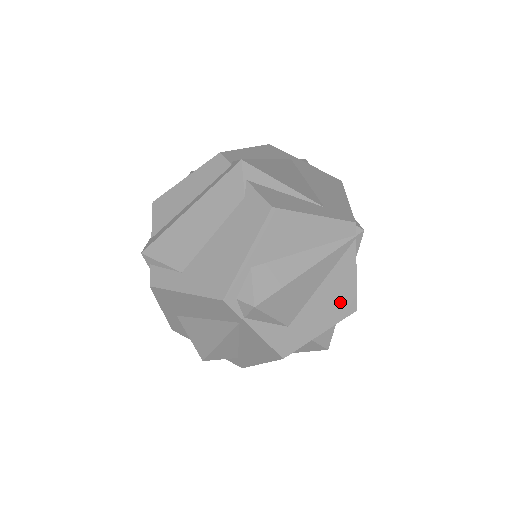
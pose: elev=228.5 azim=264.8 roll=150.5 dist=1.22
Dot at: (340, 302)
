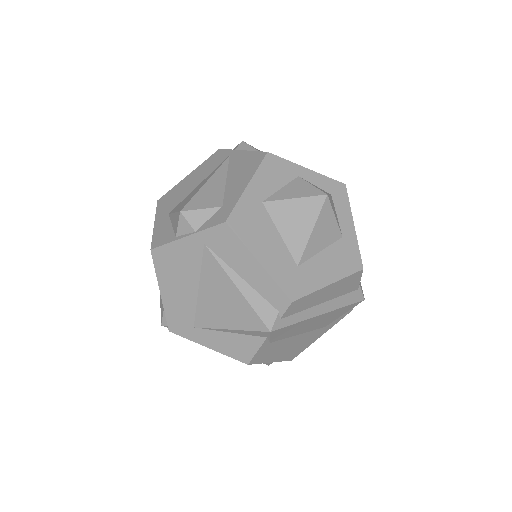
Dot at: occluded
